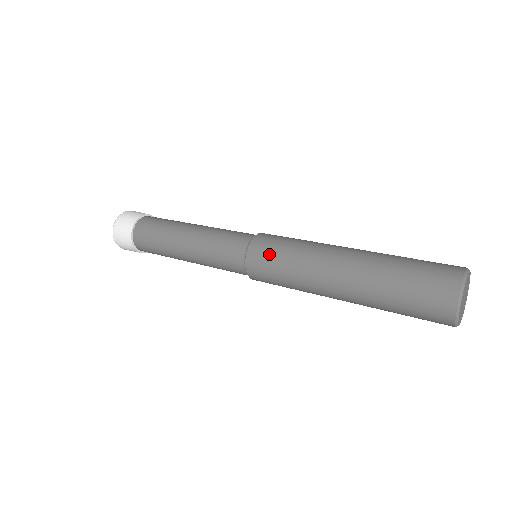
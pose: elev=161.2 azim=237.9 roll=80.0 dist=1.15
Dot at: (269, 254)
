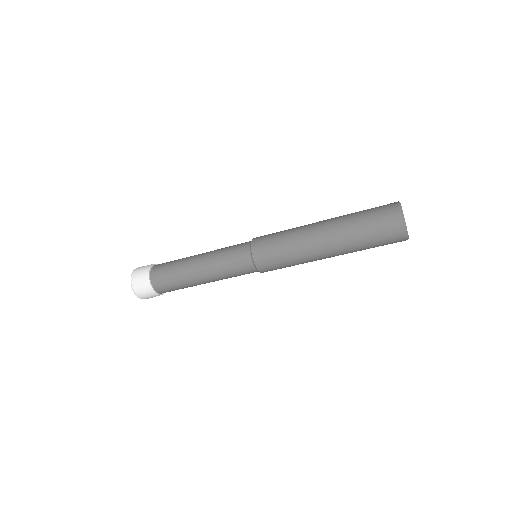
Dot at: (269, 235)
